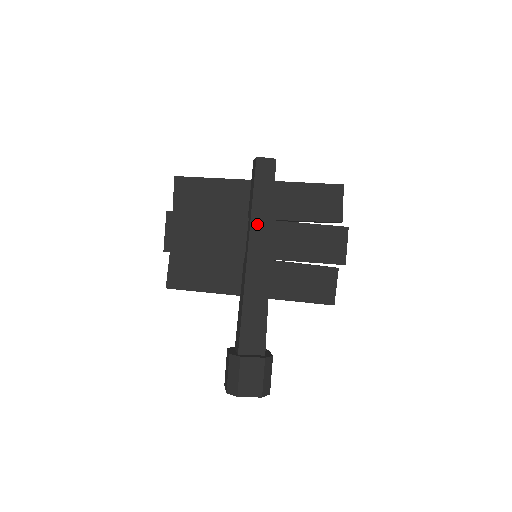
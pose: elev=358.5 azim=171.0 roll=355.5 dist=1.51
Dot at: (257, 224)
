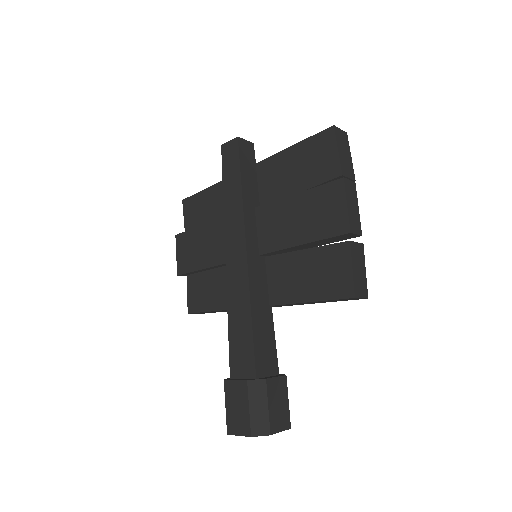
Dot at: (230, 217)
